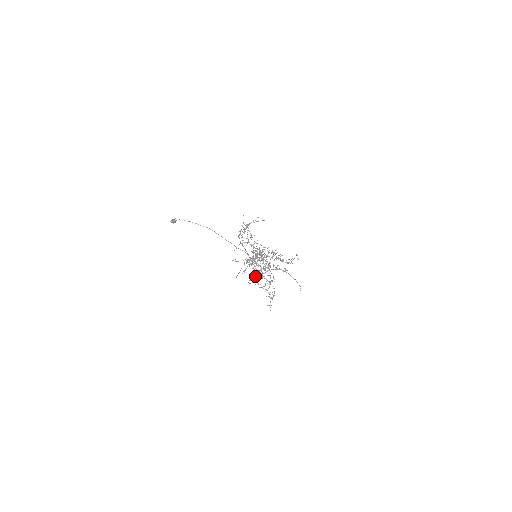
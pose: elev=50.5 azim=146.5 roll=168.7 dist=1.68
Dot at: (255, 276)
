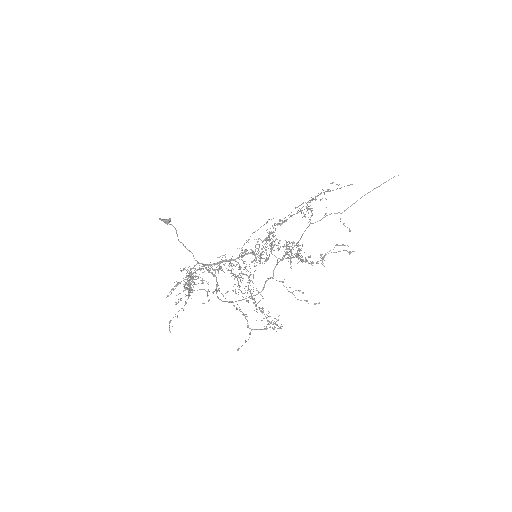
Dot at: occluded
